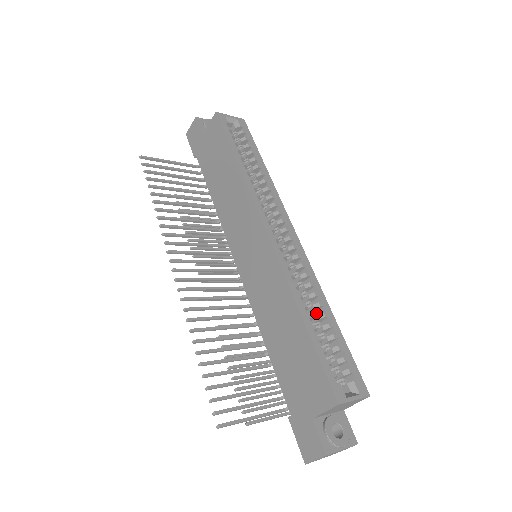
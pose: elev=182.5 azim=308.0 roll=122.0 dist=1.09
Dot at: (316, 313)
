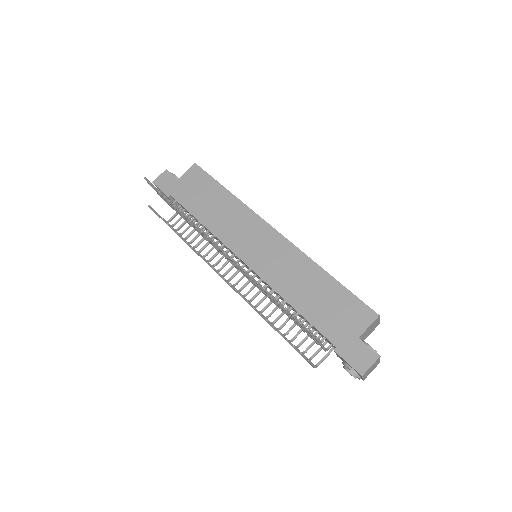
Dot at: occluded
